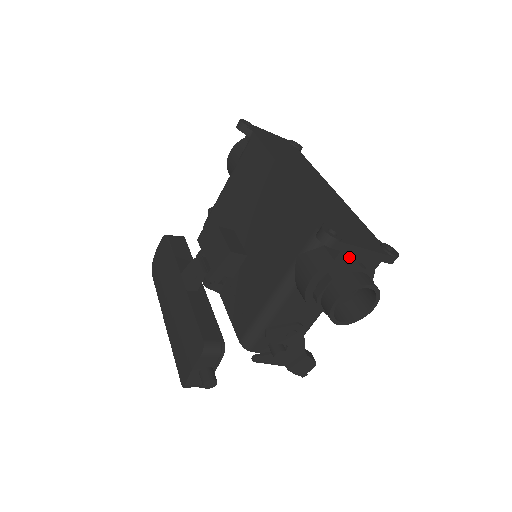
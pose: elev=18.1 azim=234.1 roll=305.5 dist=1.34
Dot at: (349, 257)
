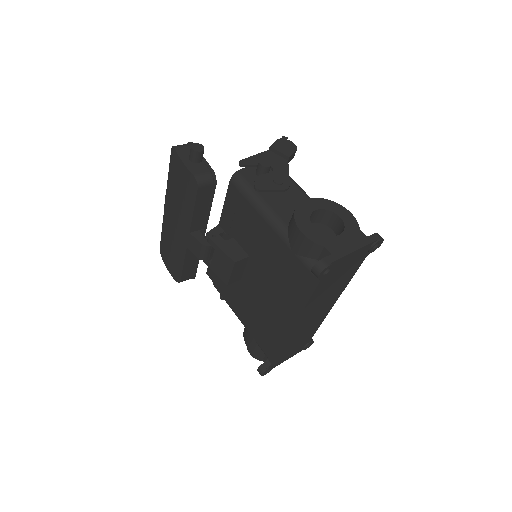
Dot at: occluded
